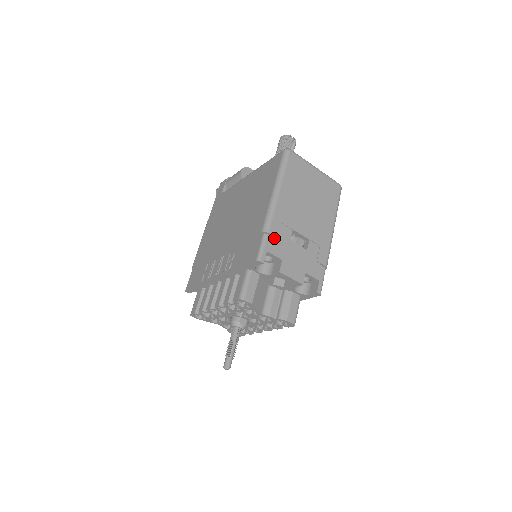
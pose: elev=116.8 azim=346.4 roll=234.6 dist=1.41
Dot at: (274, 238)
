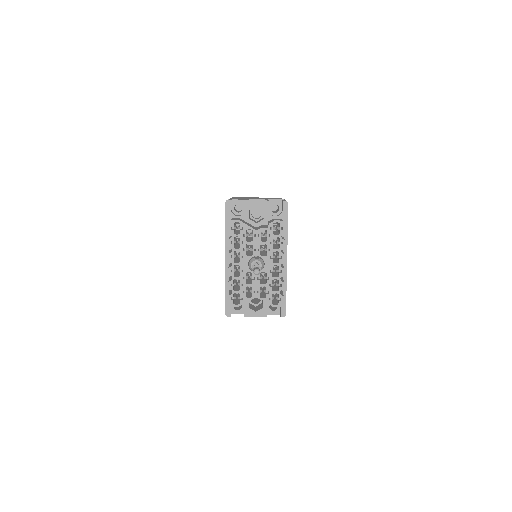
Dot at: occluded
